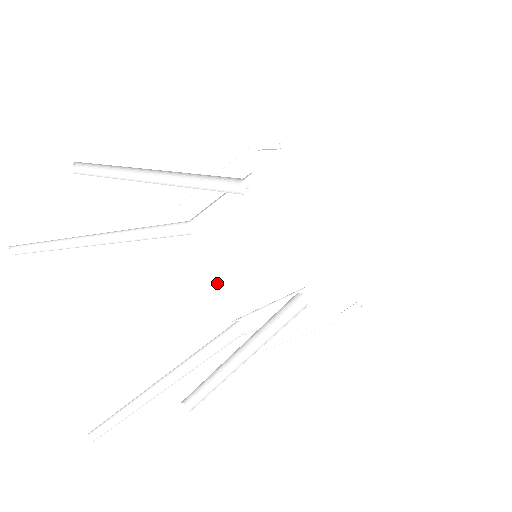
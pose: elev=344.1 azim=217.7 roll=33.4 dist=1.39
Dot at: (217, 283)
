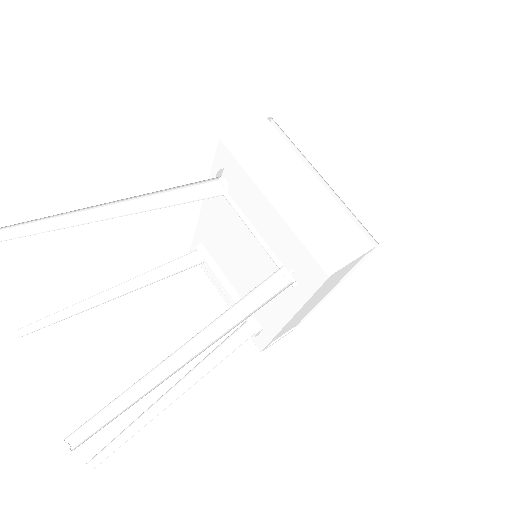
Dot at: (209, 219)
